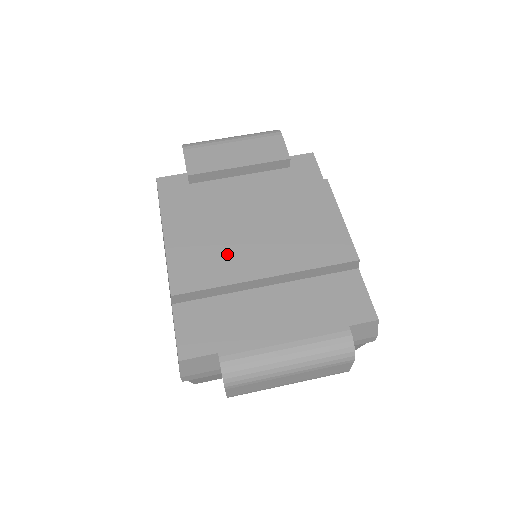
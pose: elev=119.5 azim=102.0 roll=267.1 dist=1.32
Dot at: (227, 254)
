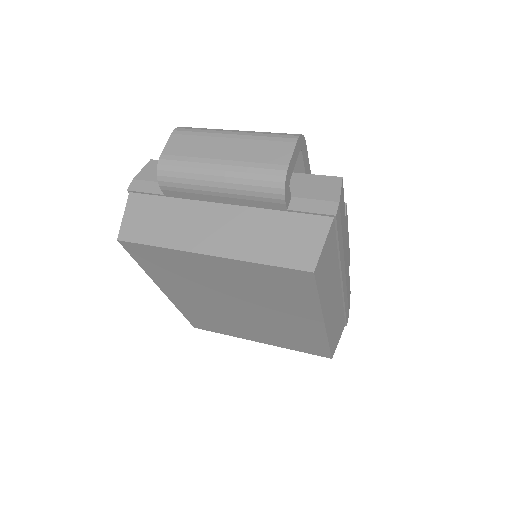
Dot at: occluded
